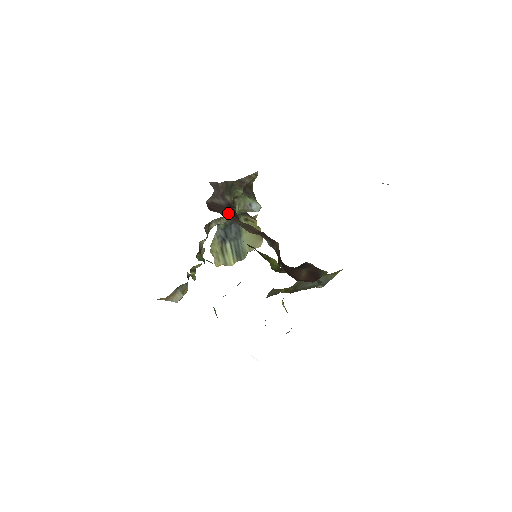
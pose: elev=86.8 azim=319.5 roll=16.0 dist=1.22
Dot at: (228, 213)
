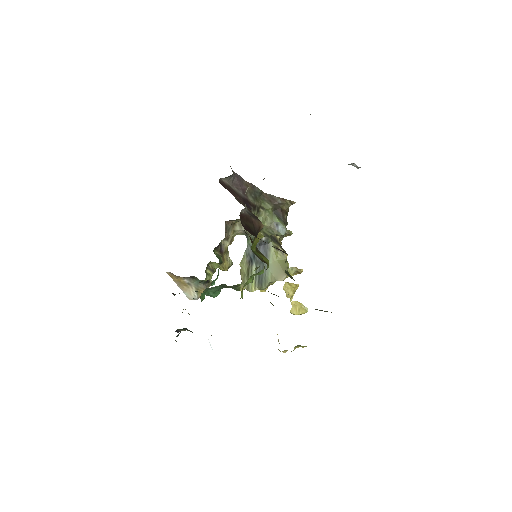
Dot at: (239, 200)
